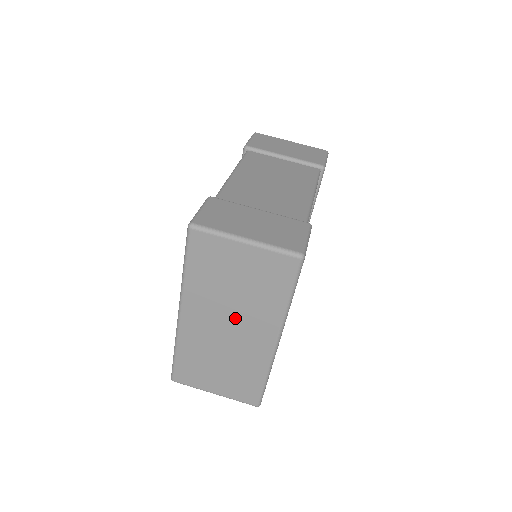
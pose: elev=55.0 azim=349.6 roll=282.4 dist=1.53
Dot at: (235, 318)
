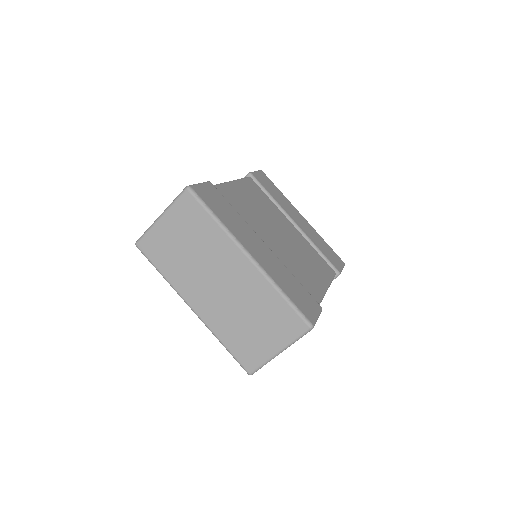
Dot at: (213, 271)
